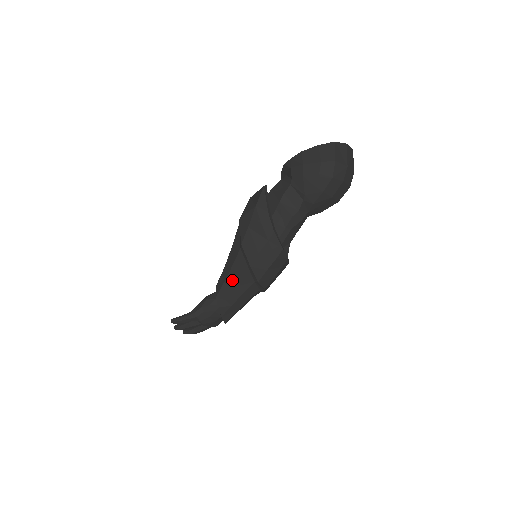
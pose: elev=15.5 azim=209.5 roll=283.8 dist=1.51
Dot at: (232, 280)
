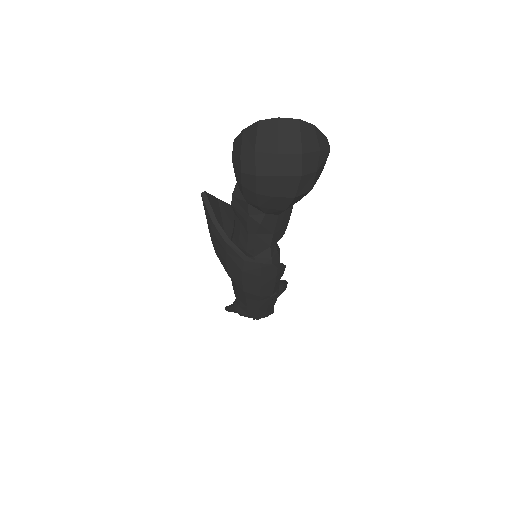
Dot at: occluded
